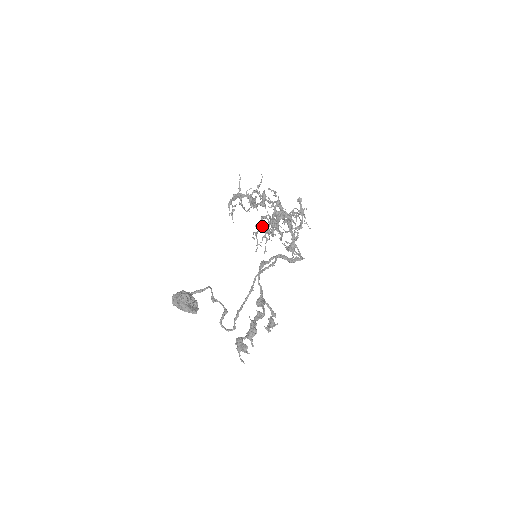
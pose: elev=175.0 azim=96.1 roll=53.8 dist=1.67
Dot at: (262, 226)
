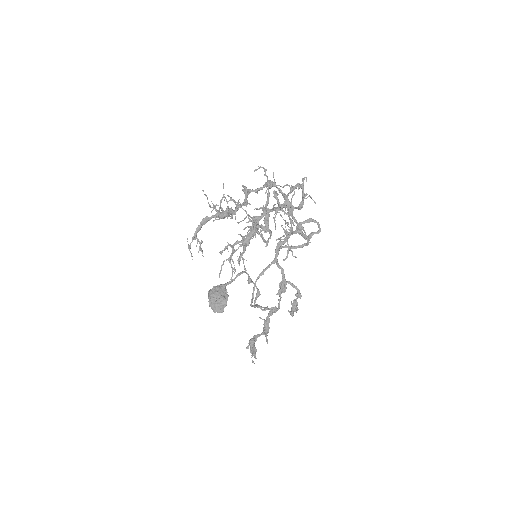
Dot at: occluded
